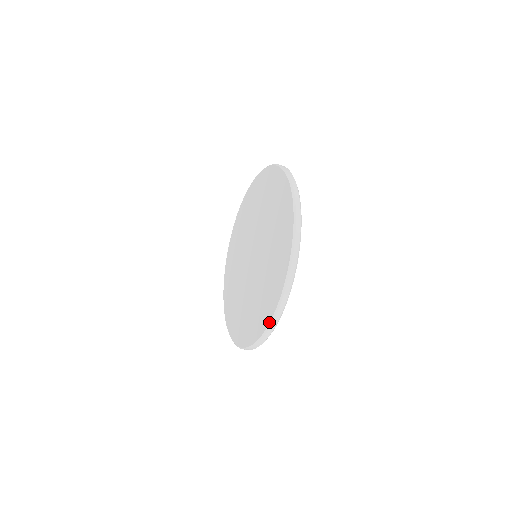
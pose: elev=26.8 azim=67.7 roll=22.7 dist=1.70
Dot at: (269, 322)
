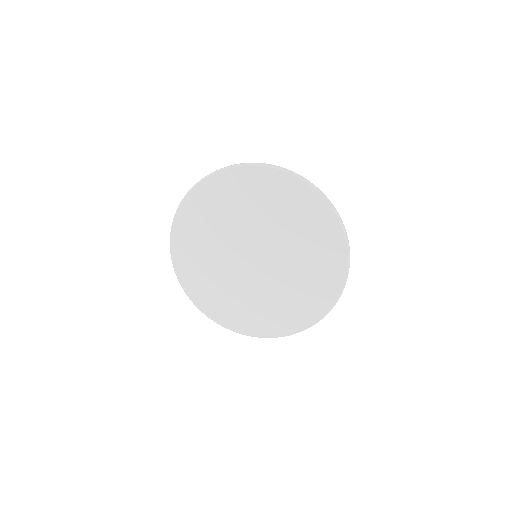
Dot at: (247, 335)
